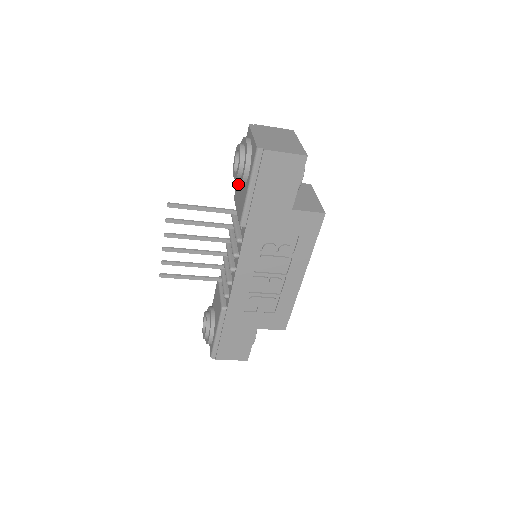
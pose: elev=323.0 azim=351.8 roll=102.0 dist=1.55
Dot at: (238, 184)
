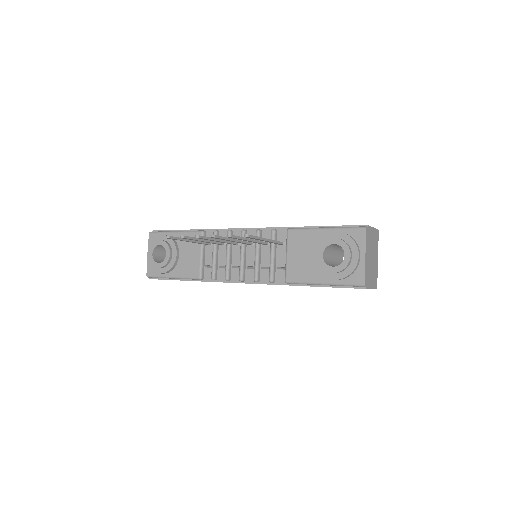
Dot at: (316, 265)
